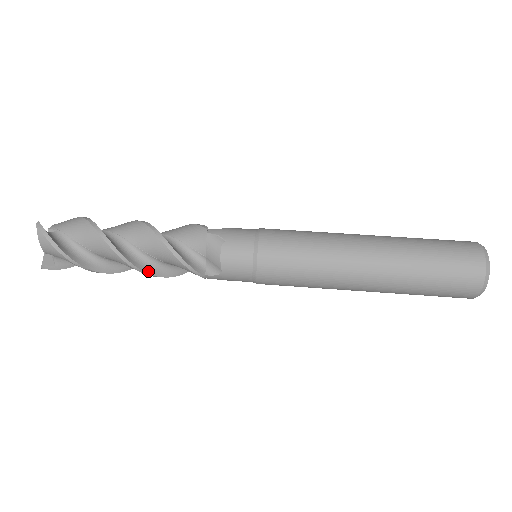
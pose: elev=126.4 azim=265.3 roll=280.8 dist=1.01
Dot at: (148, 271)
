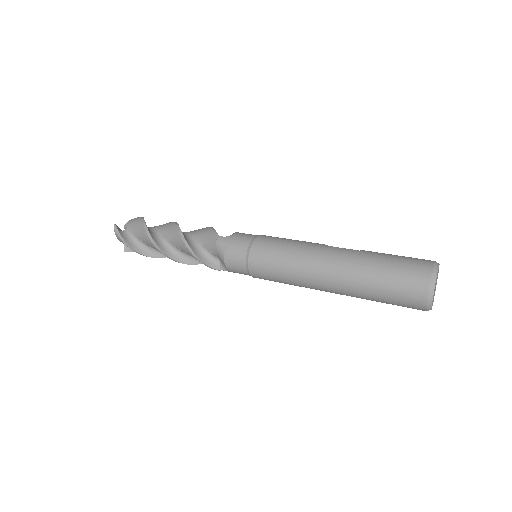
Dot at: (184, 262)
